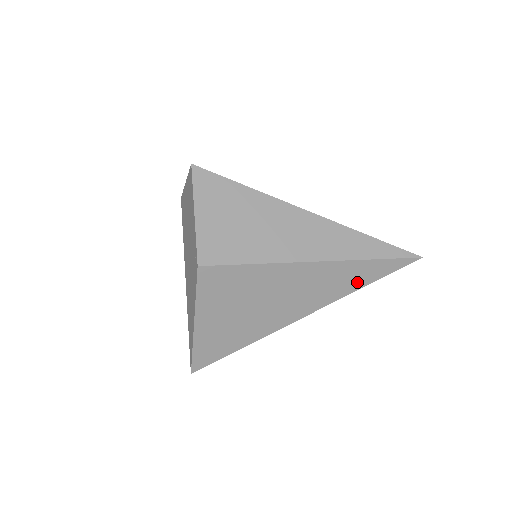
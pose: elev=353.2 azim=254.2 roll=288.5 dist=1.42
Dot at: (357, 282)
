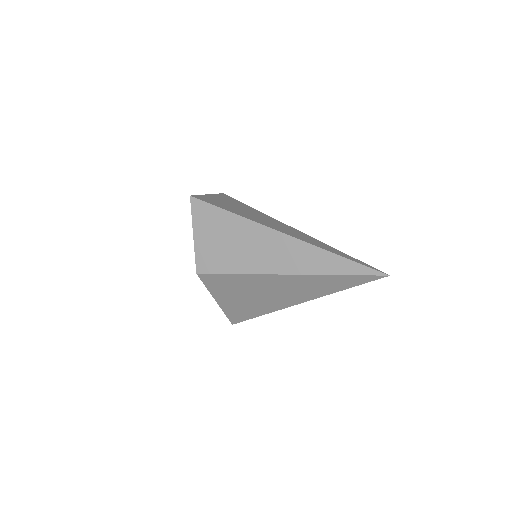
Dot at: (331, 288)
